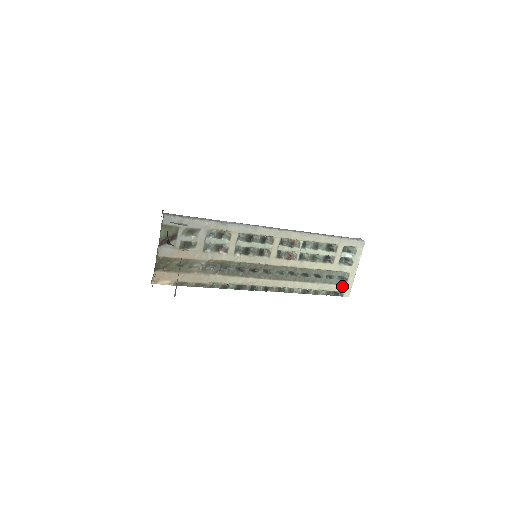
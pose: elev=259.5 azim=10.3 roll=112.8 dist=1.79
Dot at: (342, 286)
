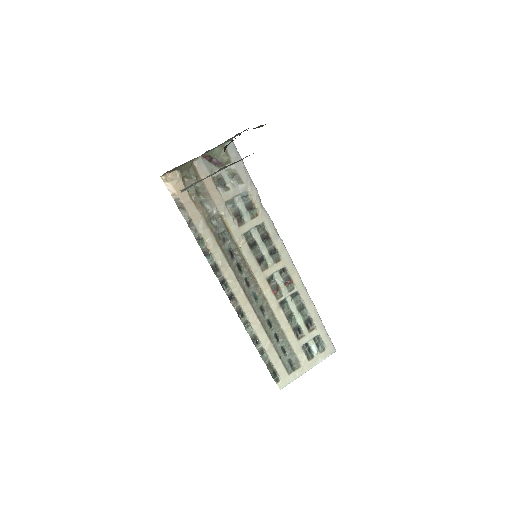
Dot at: (285, 372)
